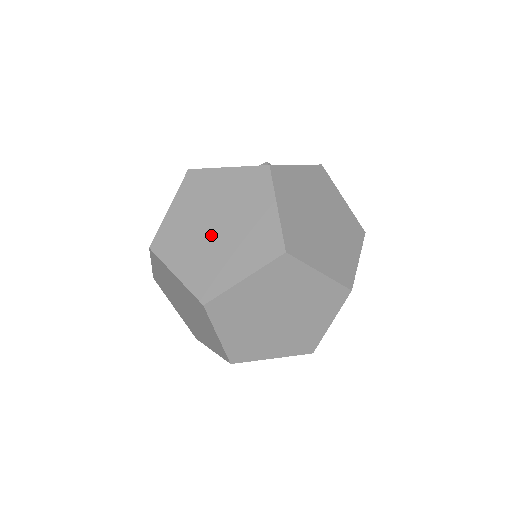
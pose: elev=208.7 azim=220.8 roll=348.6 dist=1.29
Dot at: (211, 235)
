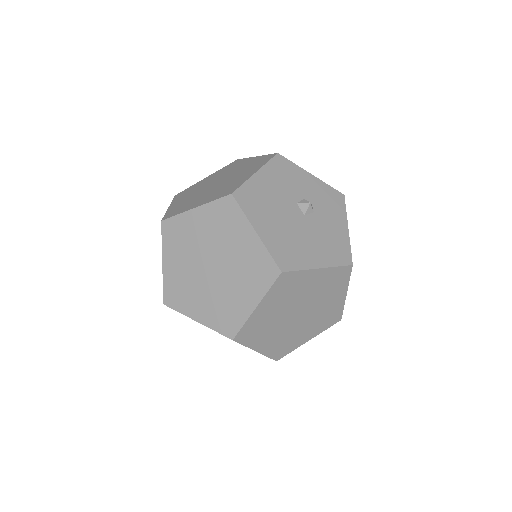
Dot at: (292, 321)
